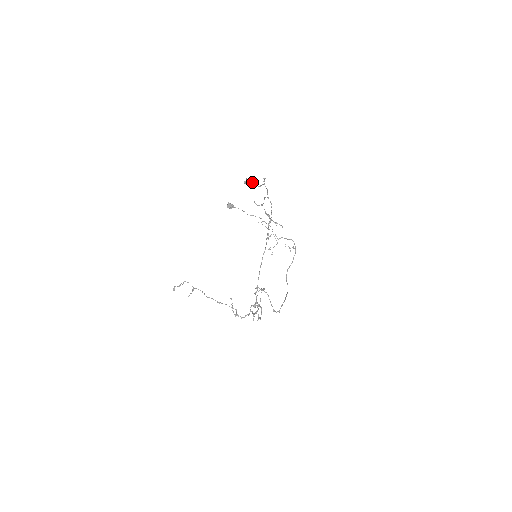
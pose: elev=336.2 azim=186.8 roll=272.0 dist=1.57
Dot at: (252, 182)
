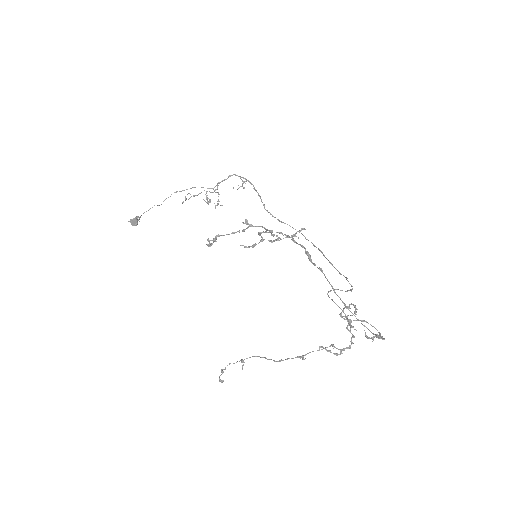
Dot at: occluded
